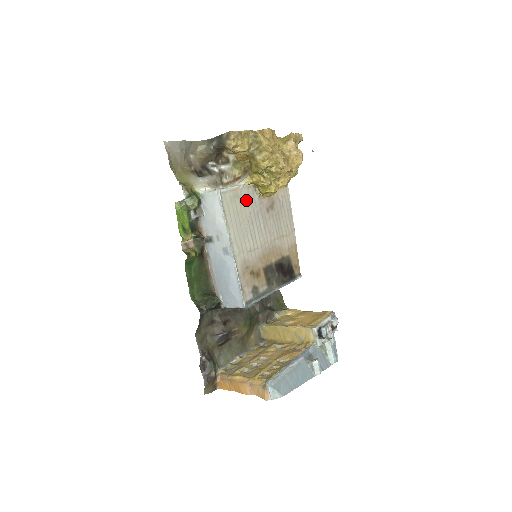
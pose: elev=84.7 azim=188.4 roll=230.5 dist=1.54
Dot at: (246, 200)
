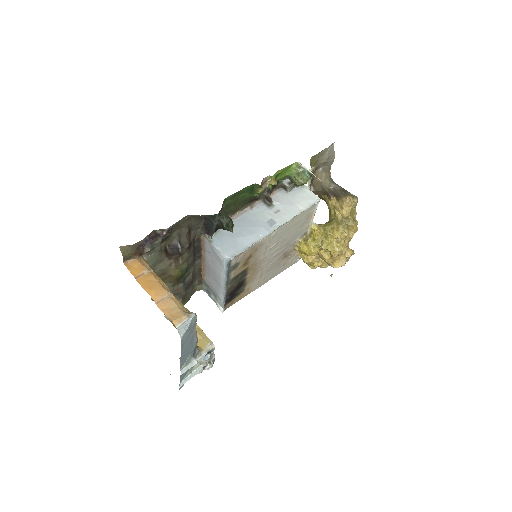
Dot at: (301, 229)
